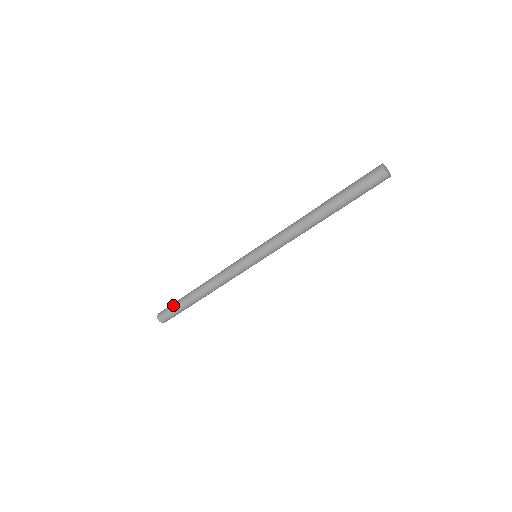
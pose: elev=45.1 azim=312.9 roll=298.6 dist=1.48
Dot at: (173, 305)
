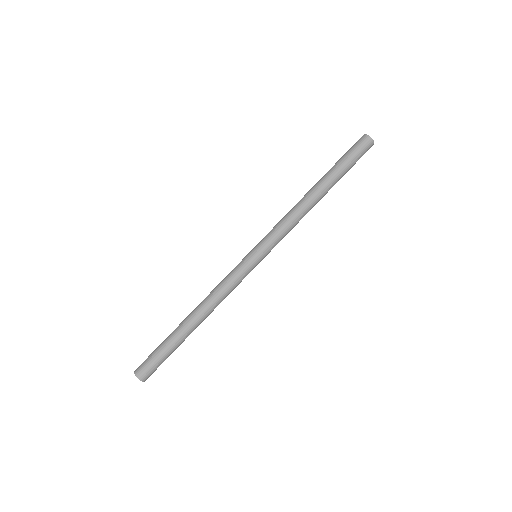
Dot at: (157, 347)
